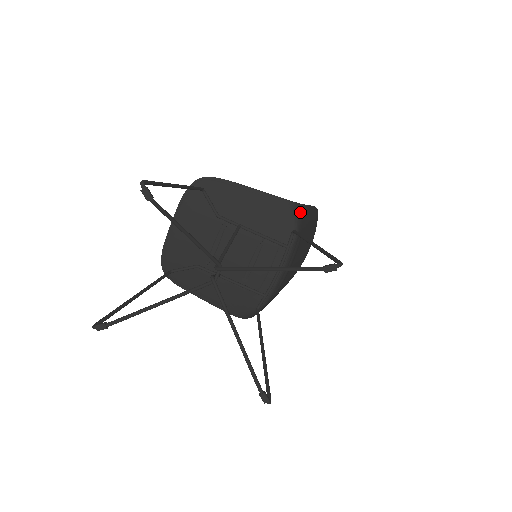
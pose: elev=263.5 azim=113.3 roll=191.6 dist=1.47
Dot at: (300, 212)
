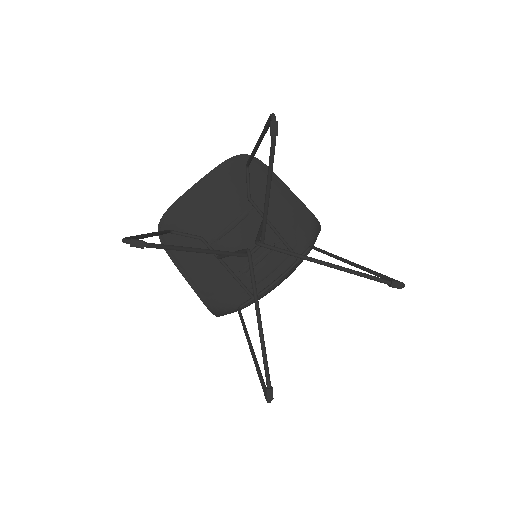
Dot at: (318, 233)
